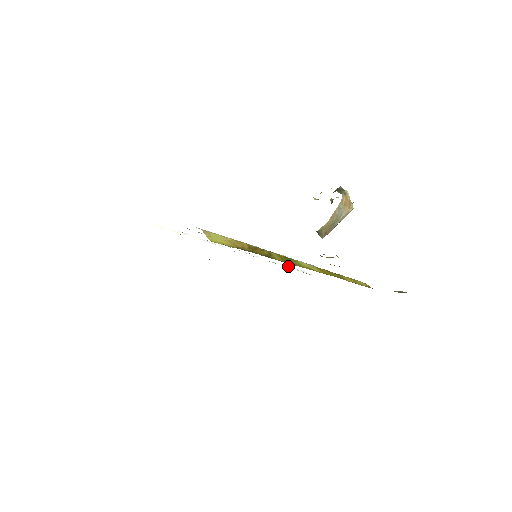
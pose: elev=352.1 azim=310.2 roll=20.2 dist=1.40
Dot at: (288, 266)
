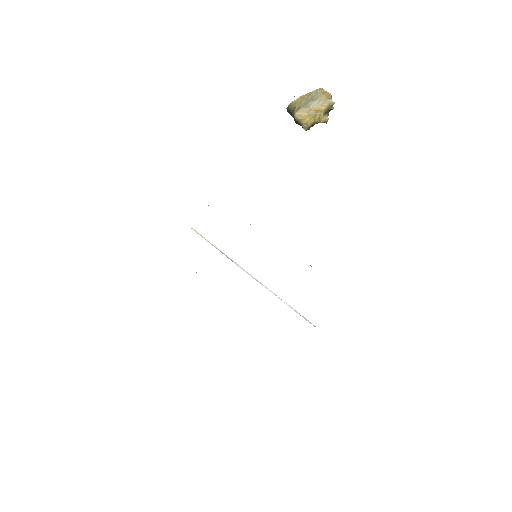
Dot at: (291, 307)
